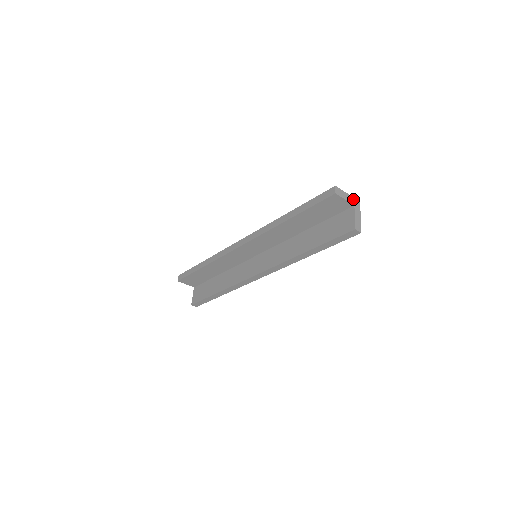
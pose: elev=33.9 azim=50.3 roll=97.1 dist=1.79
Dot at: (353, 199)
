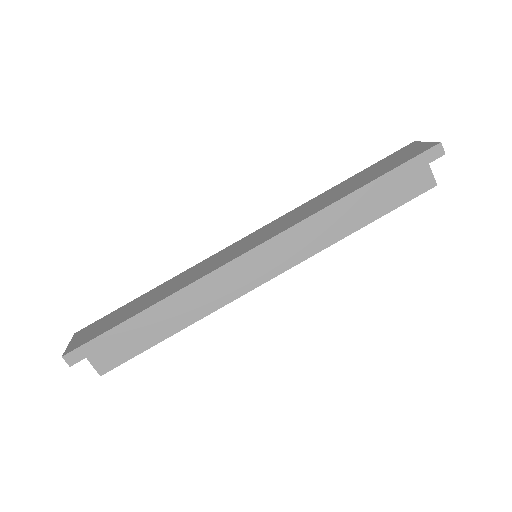
Dot at: occluded
